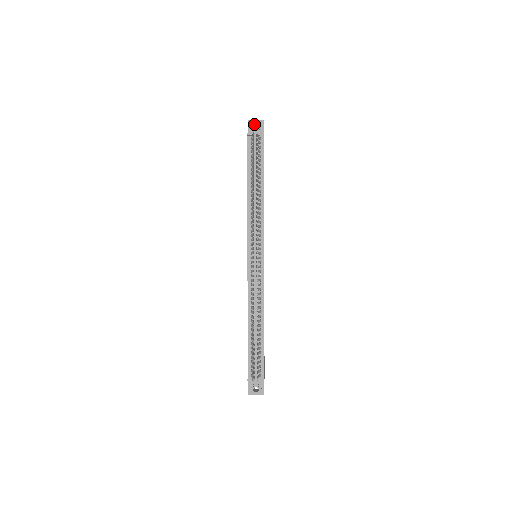
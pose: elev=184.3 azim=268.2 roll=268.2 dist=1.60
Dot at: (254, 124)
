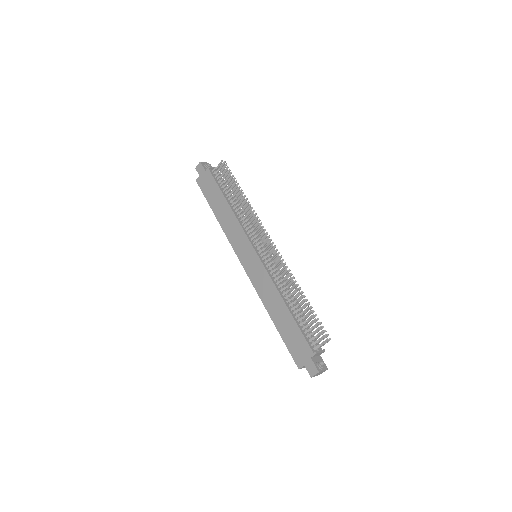
Dot at: (204, 165)
